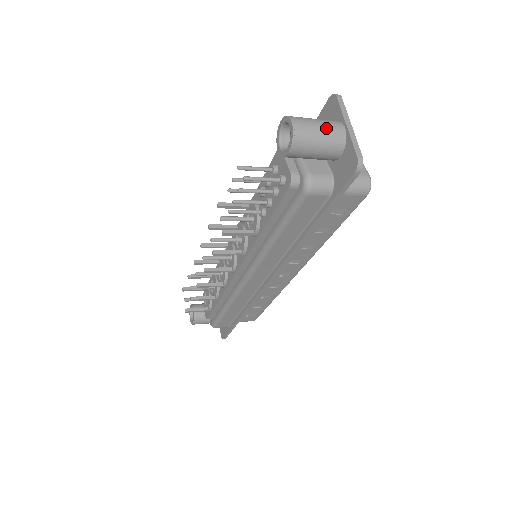
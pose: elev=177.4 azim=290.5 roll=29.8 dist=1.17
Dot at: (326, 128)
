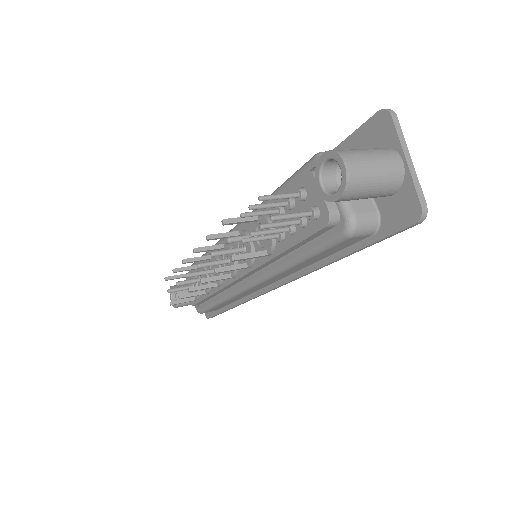
Dot at: (383, 166)
